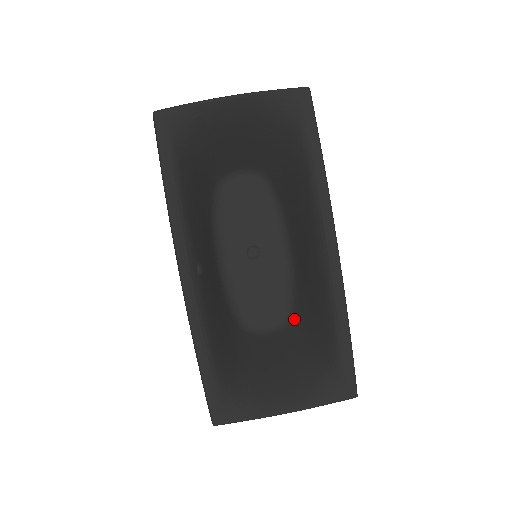
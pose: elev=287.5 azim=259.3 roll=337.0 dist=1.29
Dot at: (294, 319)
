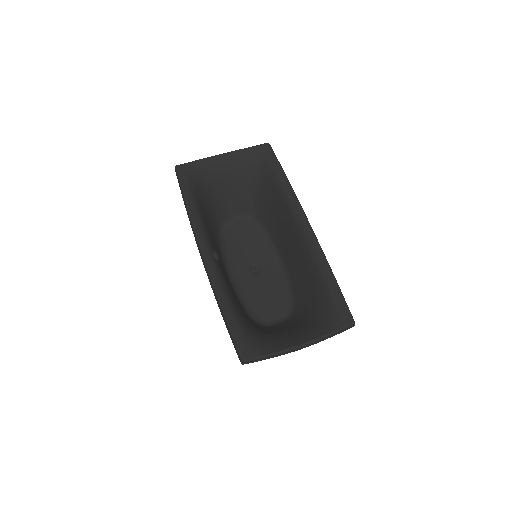
Dot at: (296, 307)
